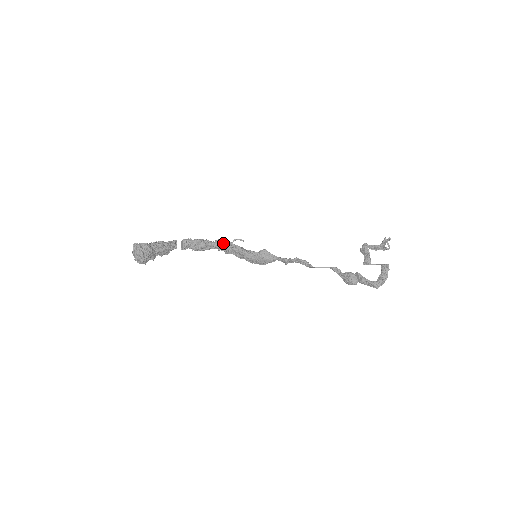
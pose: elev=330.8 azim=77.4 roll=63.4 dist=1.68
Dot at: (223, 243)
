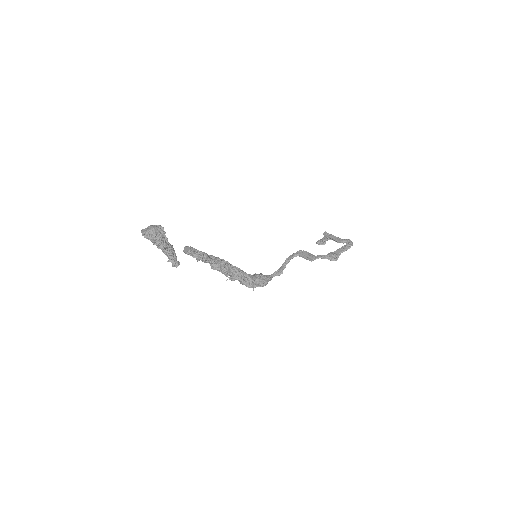
Dot at: (221, 259)
